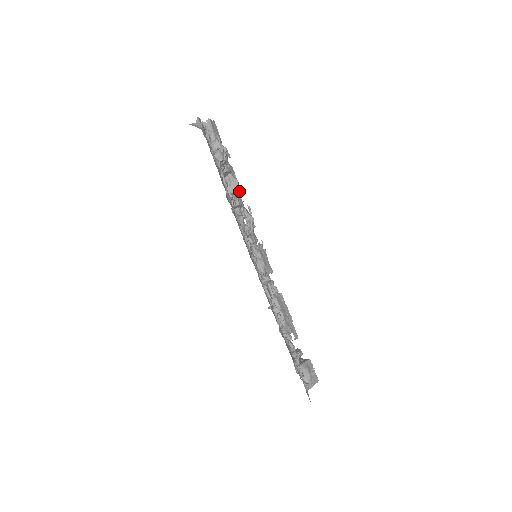
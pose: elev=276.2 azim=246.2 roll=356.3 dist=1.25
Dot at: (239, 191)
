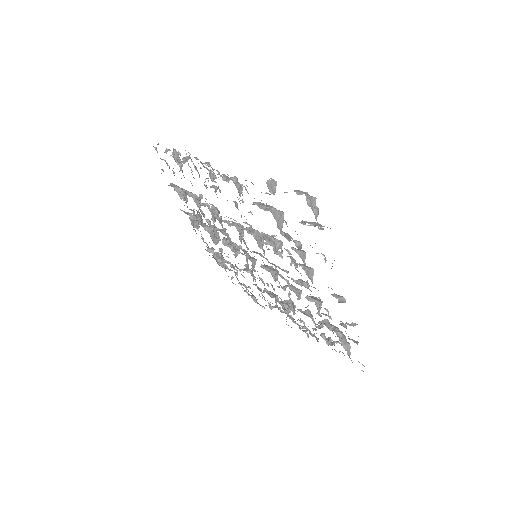
Dot at: (196, 169)
